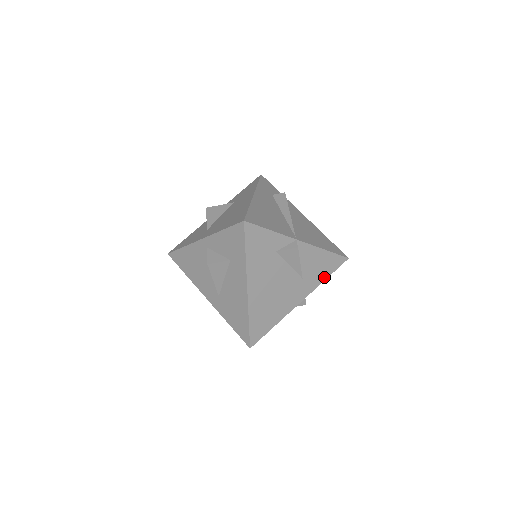
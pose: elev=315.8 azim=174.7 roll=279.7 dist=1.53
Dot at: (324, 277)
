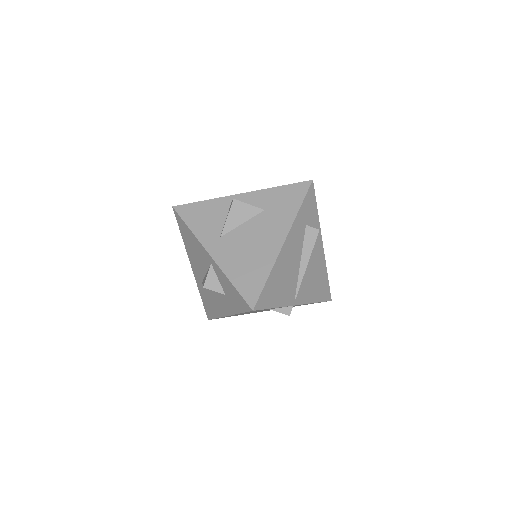
Dot at: occluded
